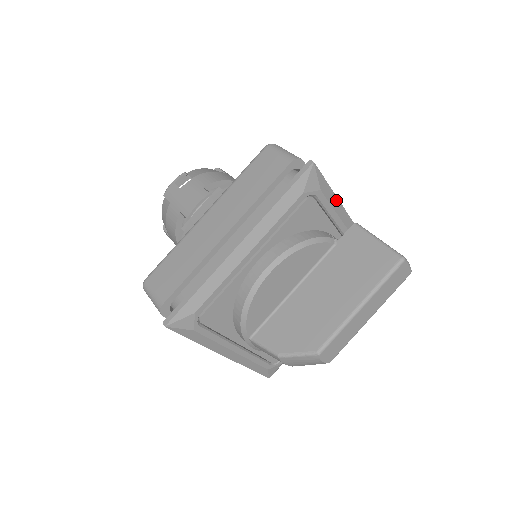
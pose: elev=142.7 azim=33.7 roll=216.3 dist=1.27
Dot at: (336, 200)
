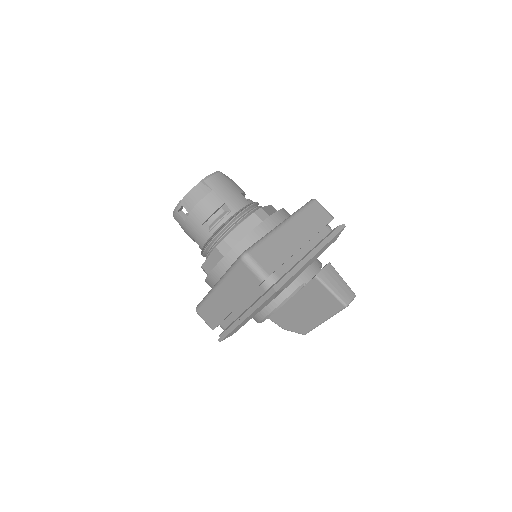
Dot at: (299, 271)
